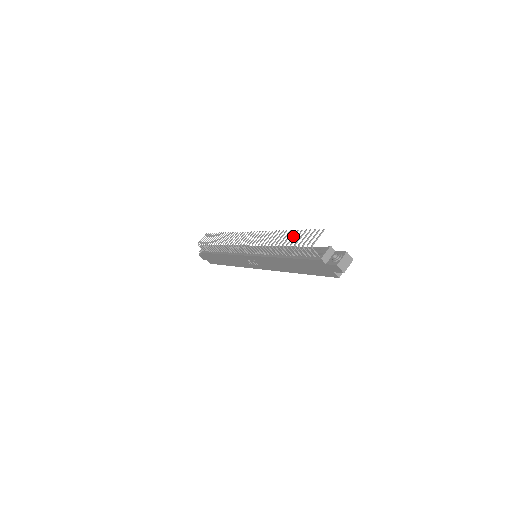
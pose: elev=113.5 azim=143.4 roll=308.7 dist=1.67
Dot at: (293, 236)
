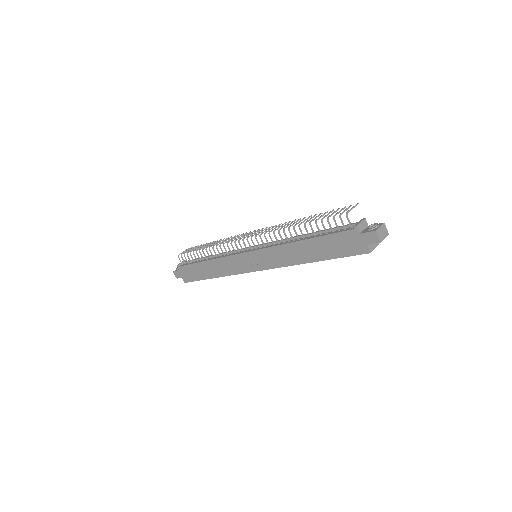
Dot at: (317, 216)
